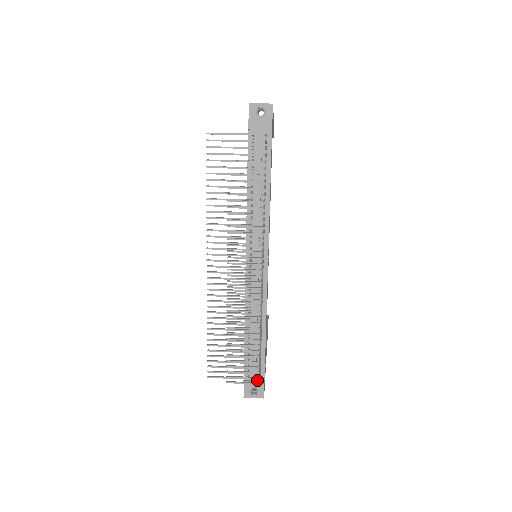
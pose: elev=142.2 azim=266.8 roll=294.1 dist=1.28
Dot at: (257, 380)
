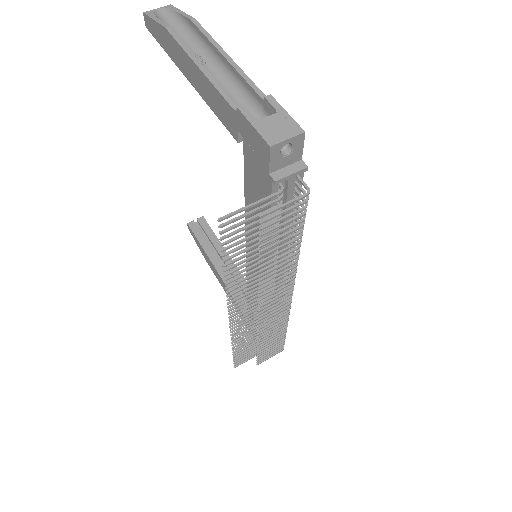
Dot at: occluded
